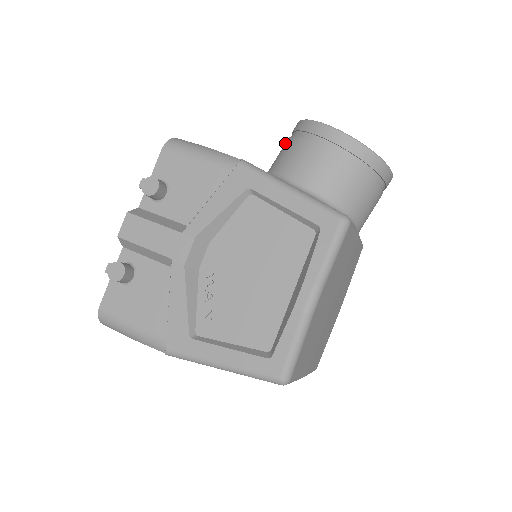
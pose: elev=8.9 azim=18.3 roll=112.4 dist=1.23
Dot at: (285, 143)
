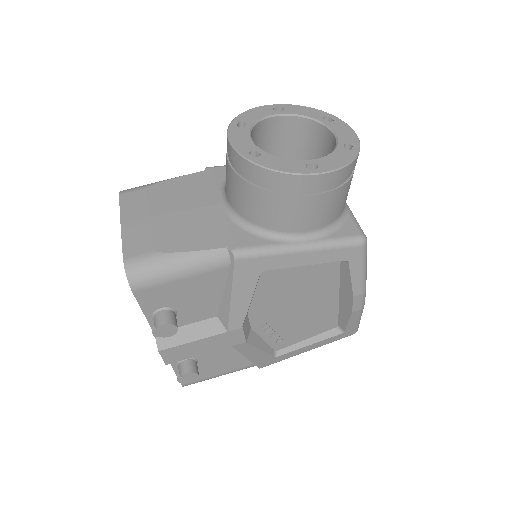
Dot at: (242, 186)
